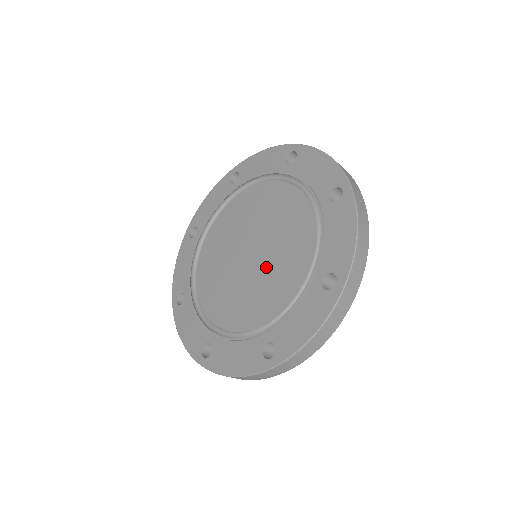
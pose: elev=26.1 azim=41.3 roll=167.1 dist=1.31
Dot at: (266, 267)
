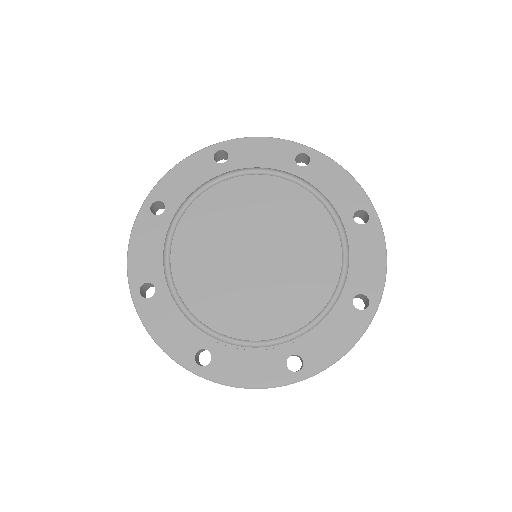
Dot at: (258, 285)
